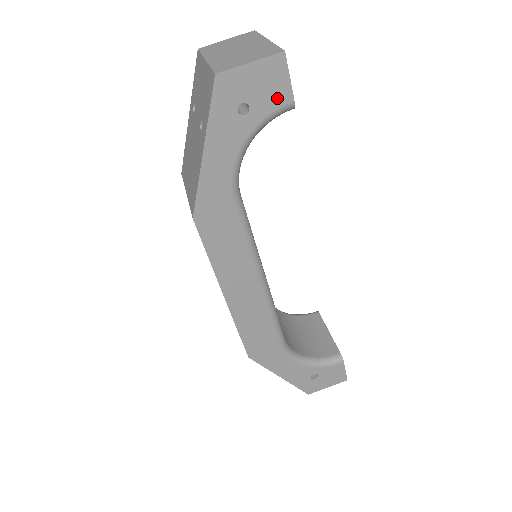
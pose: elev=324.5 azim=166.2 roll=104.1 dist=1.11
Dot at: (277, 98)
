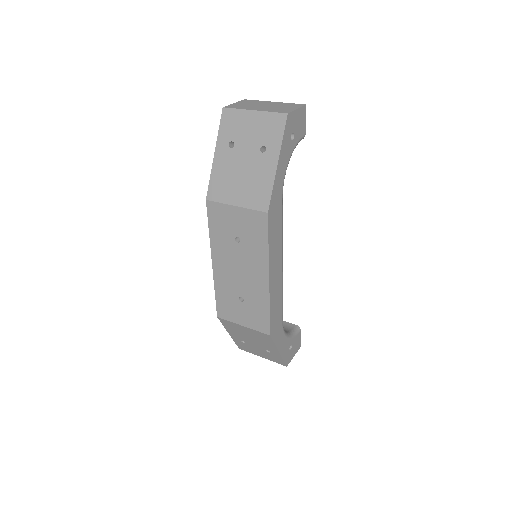
Dot at: (301, 131)
